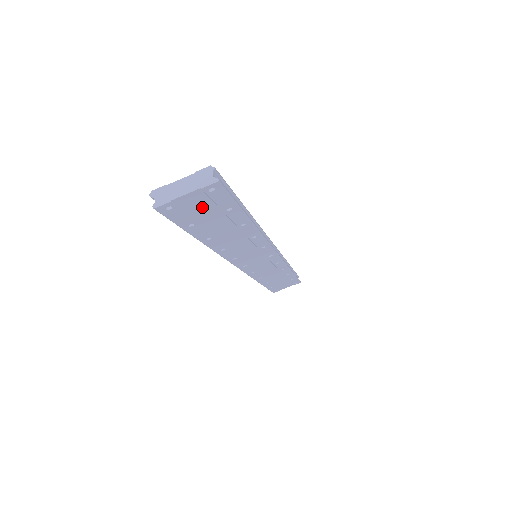
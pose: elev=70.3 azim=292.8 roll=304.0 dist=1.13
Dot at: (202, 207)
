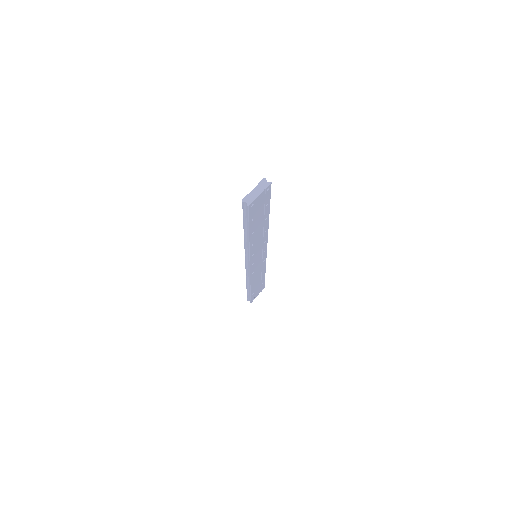
Dot at: (260, 204)
